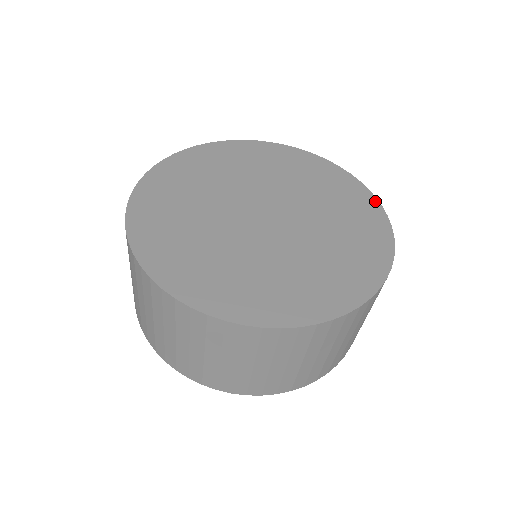
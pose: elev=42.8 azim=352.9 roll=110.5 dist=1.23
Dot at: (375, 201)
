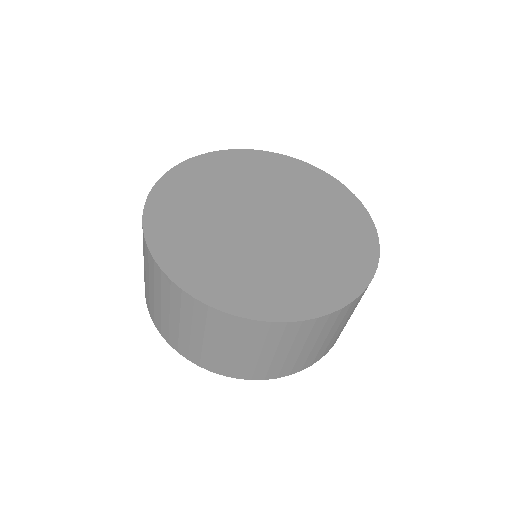
Dot at: (361, 206)
